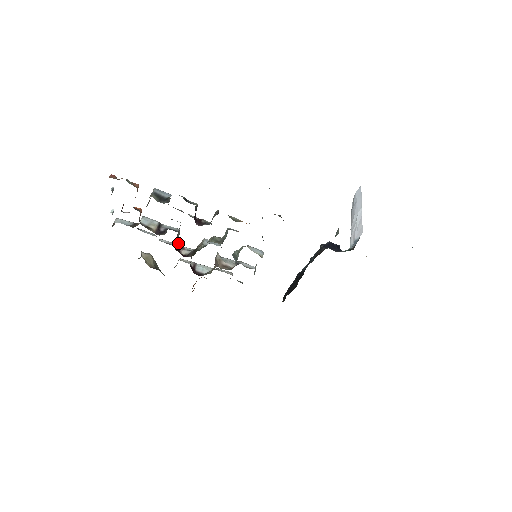
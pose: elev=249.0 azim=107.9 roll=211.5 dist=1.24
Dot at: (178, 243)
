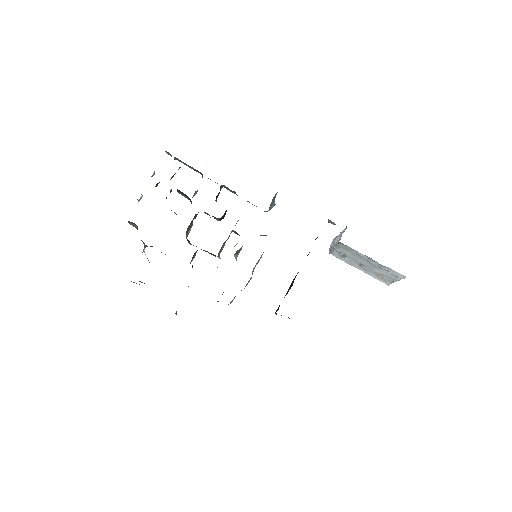
Dot at: (186, 238)
